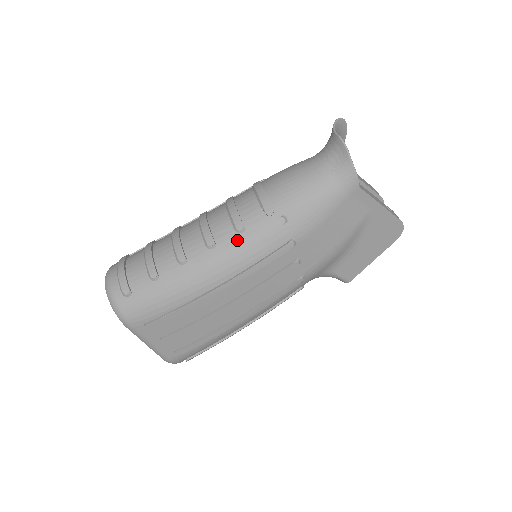
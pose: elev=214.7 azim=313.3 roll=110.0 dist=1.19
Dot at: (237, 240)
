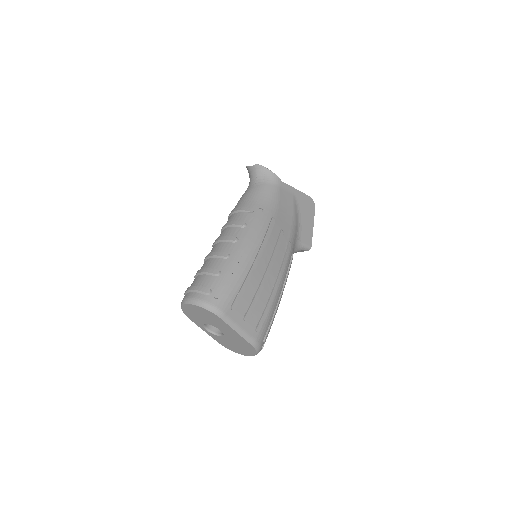
Dot at: (247, 230)
